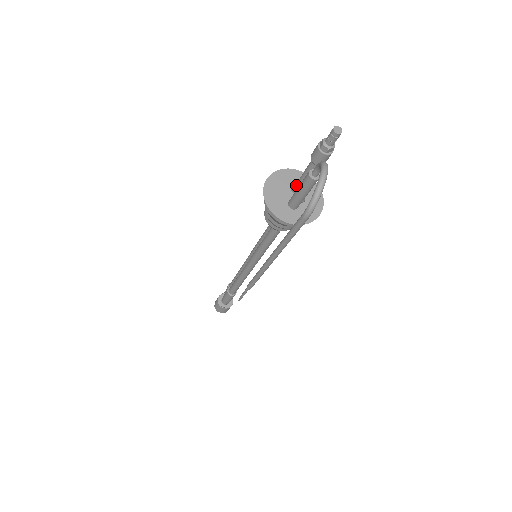
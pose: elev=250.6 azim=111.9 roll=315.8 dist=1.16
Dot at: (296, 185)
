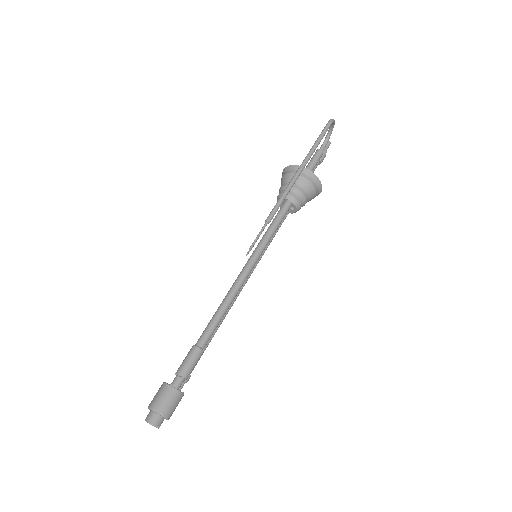
Dot at: occluded
